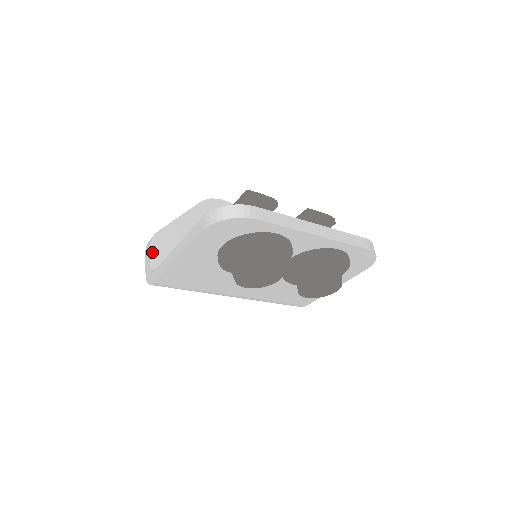
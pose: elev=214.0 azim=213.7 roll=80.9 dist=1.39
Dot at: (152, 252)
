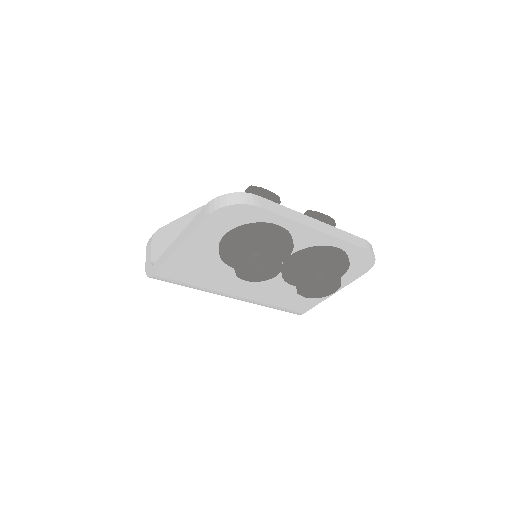
Dot at: (153, 247)
